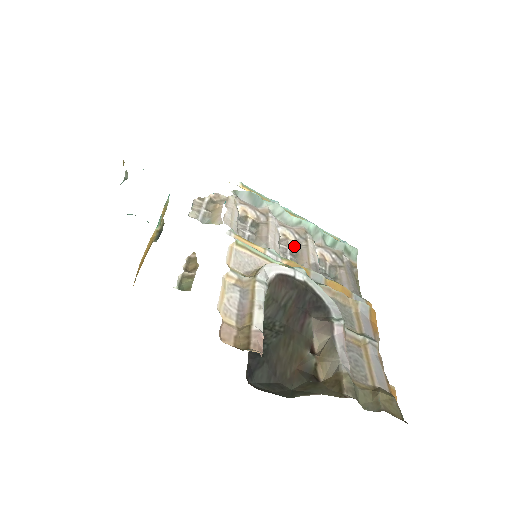
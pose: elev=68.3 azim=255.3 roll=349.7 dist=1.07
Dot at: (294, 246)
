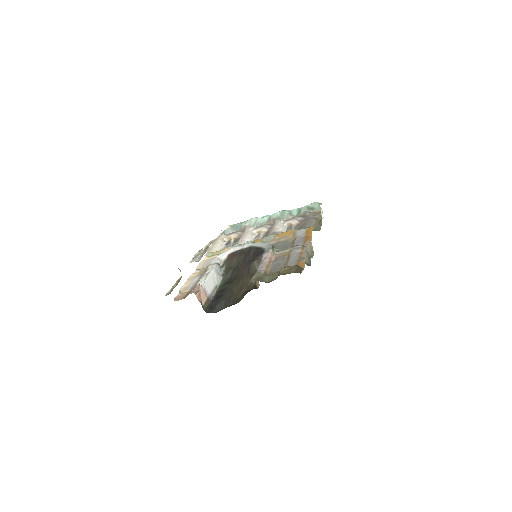
Dot at: (266, 233)
